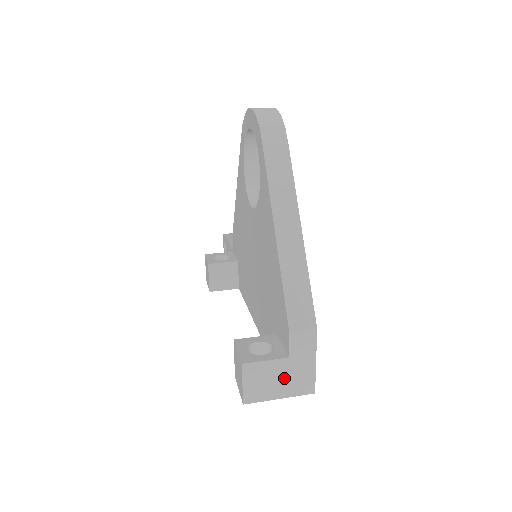
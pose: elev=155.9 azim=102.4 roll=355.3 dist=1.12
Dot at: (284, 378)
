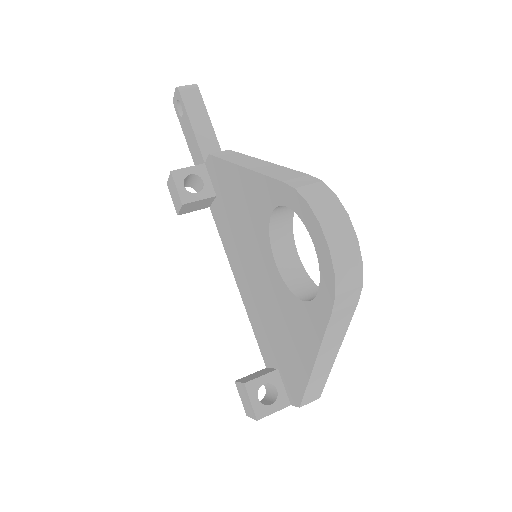
Dot at: occluded
